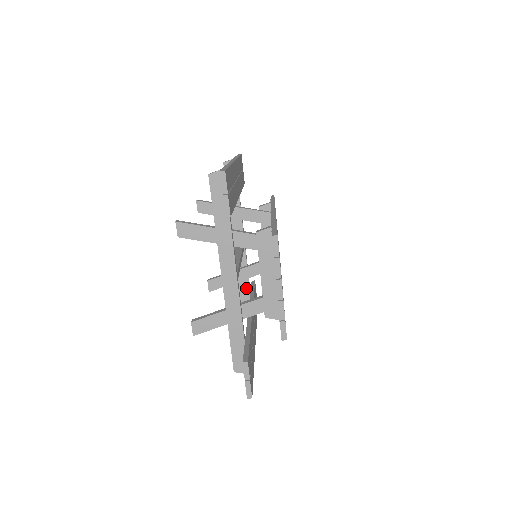
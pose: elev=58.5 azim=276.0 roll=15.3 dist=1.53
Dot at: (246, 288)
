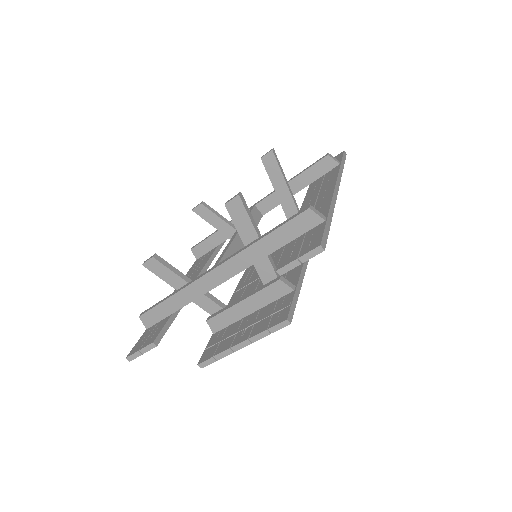
Dot at: (220, 240)
